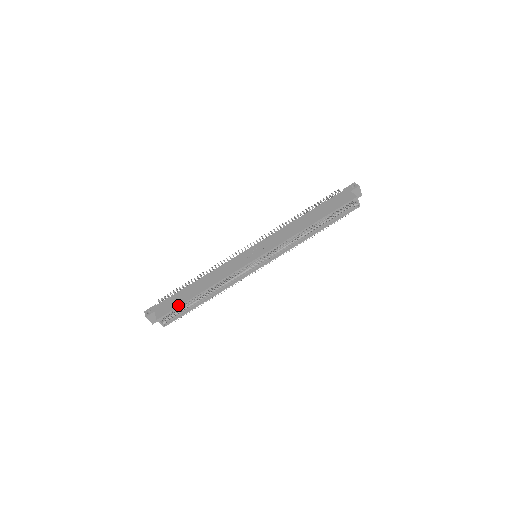
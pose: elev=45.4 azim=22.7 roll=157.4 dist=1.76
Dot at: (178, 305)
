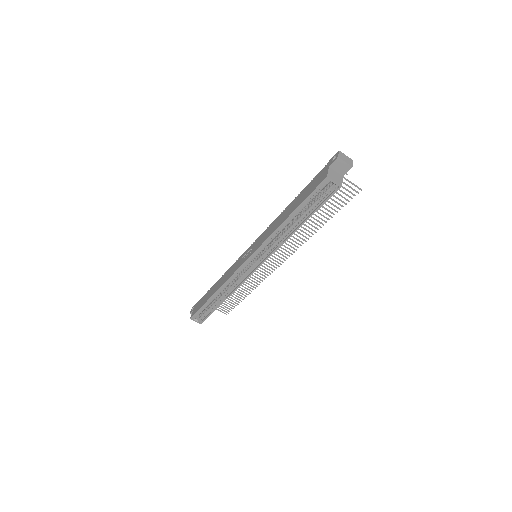
Dot at: (200, 307)
